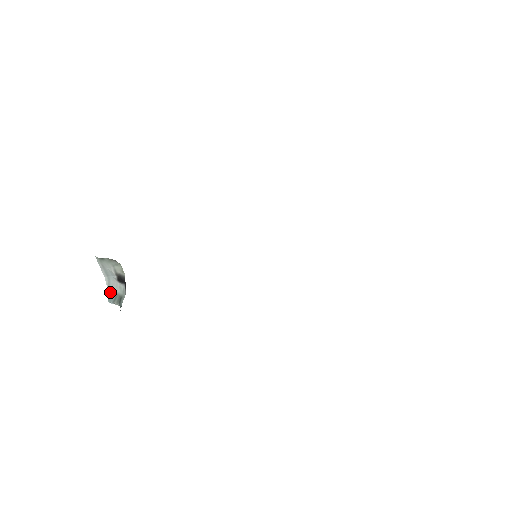
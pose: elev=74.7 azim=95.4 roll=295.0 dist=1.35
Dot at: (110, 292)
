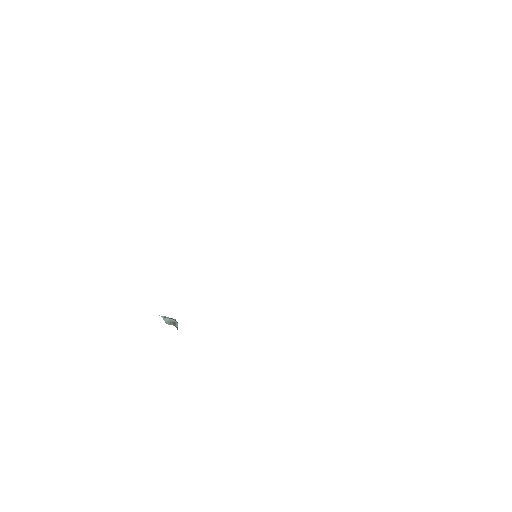
Dot at: (165, 320)
